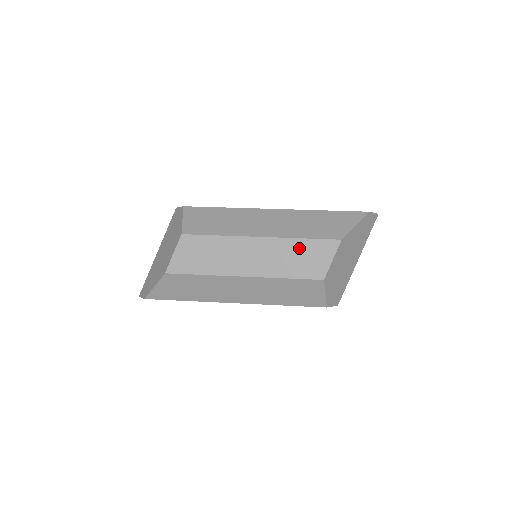
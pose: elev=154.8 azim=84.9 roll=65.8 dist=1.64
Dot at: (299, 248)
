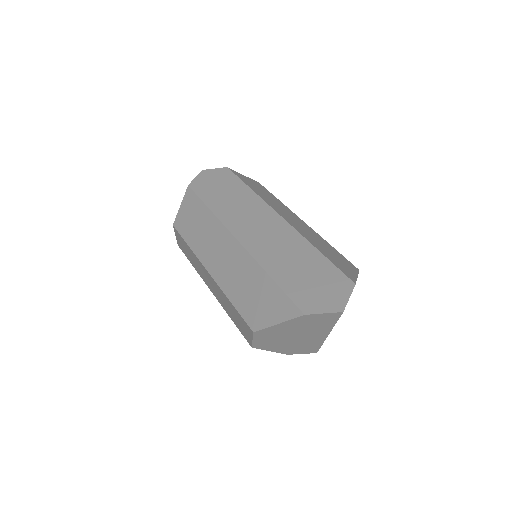
Dot at: (230, 306)
